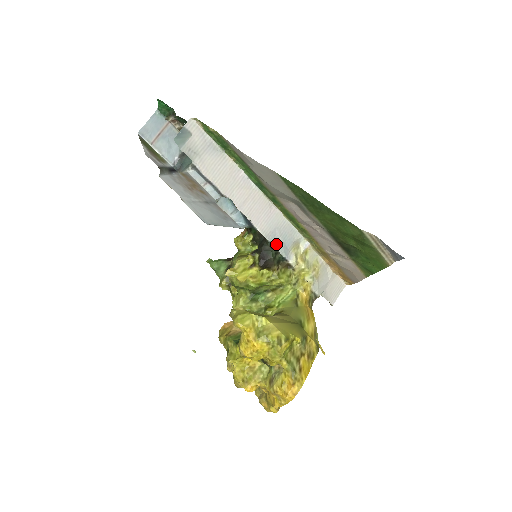
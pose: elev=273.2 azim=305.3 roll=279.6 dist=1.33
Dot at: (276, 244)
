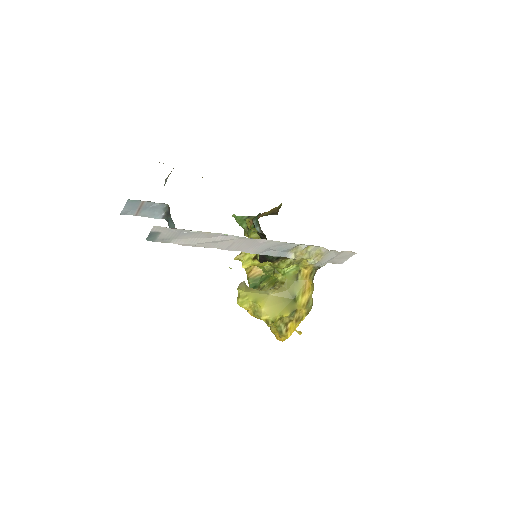
Dot at: (271, 255)
